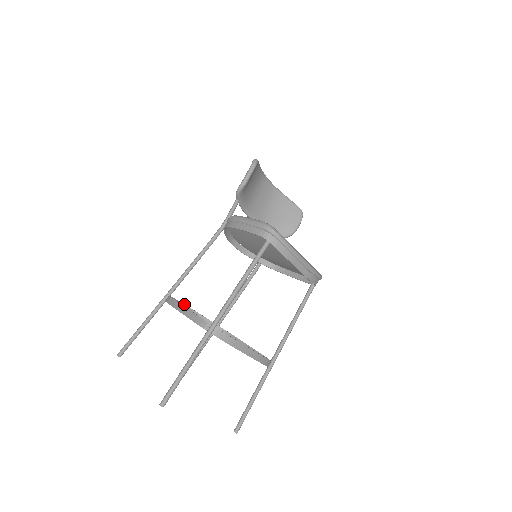
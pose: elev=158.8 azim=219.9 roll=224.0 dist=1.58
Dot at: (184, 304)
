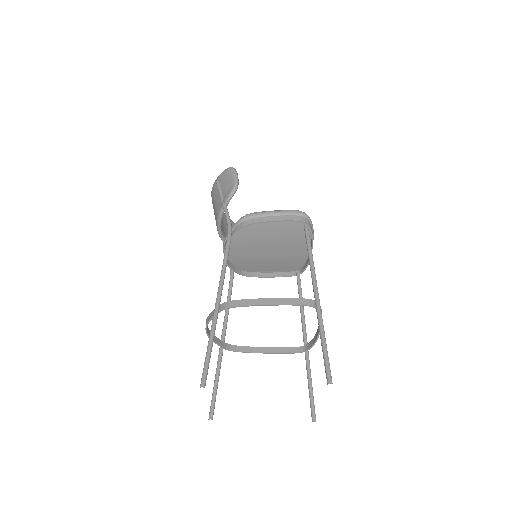
Dot at: occluded
